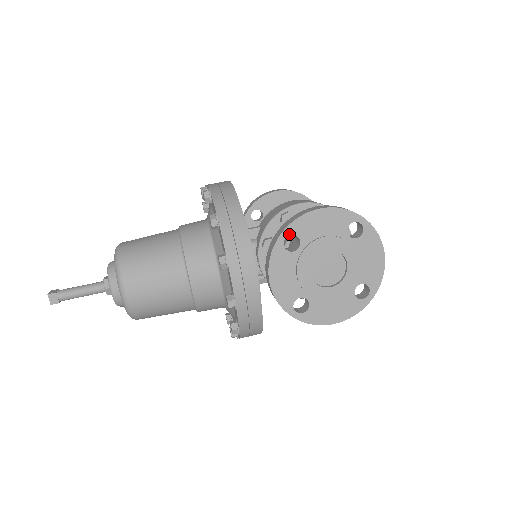
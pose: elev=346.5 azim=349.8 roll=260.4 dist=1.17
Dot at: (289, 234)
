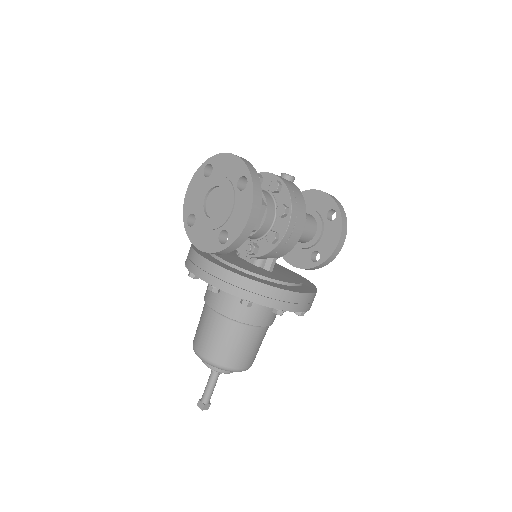
Dot at: (187, 219)
